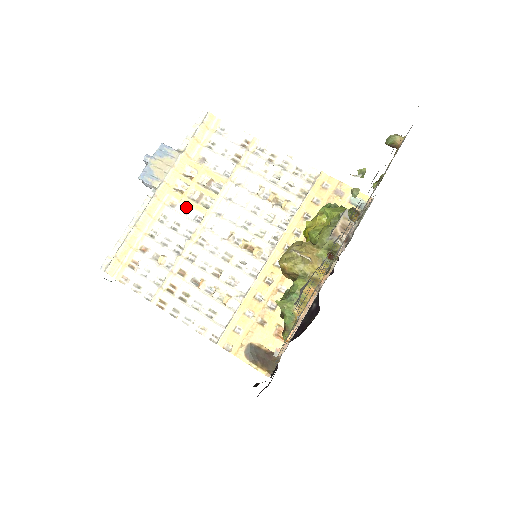
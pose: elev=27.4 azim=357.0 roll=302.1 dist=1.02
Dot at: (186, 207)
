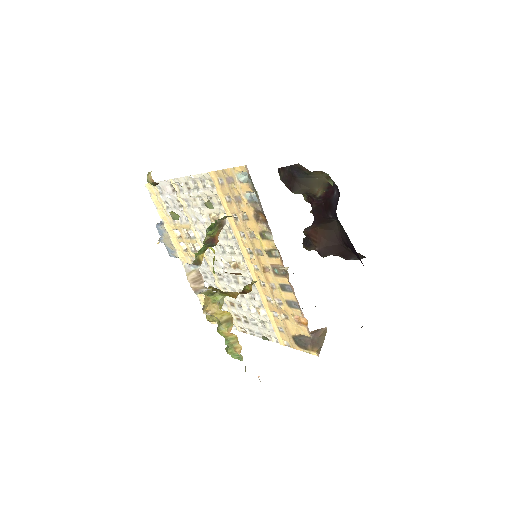
Dot at: occluded
